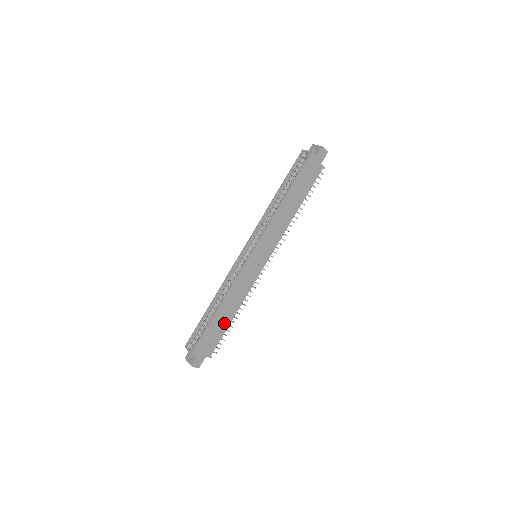
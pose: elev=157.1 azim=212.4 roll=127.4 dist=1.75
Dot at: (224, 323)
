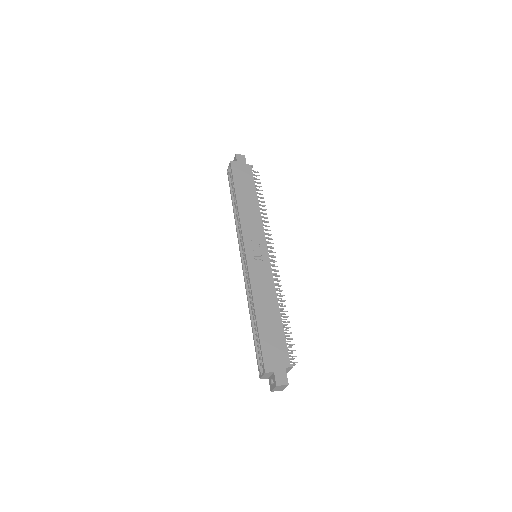
Dot at: (275, 324)
